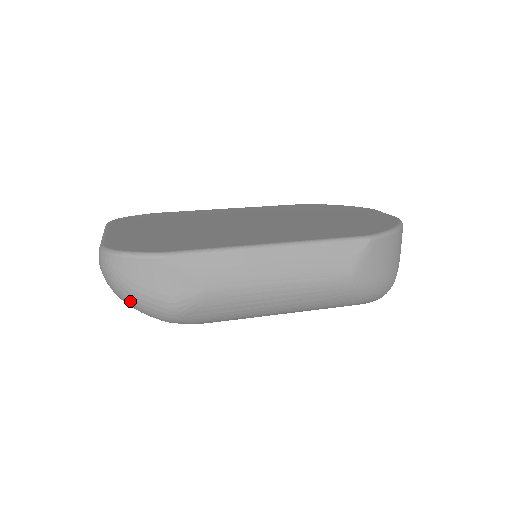
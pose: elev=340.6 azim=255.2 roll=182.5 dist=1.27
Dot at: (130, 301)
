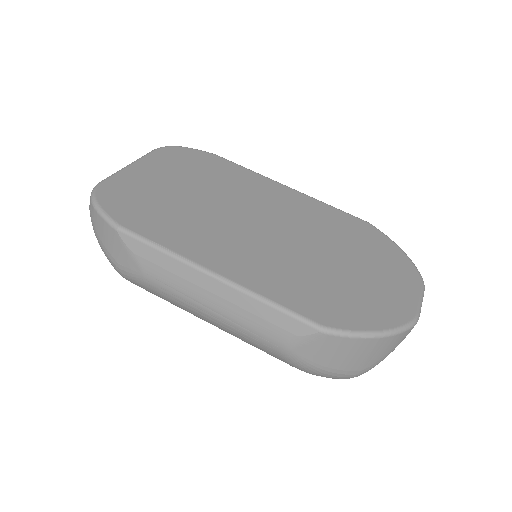
Dot at: occluded
